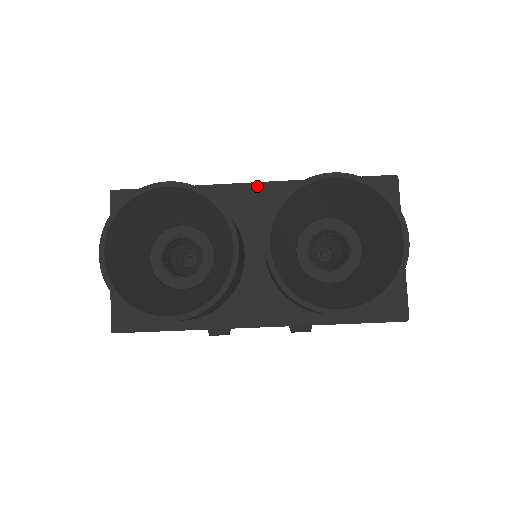
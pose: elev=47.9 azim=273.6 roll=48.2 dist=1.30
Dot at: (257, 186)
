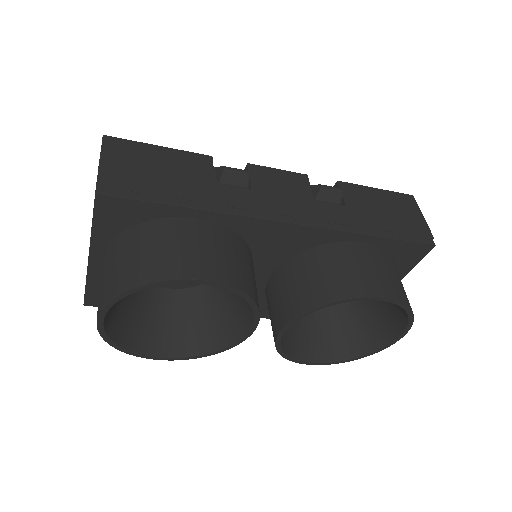
Dot at: (294, 227)
